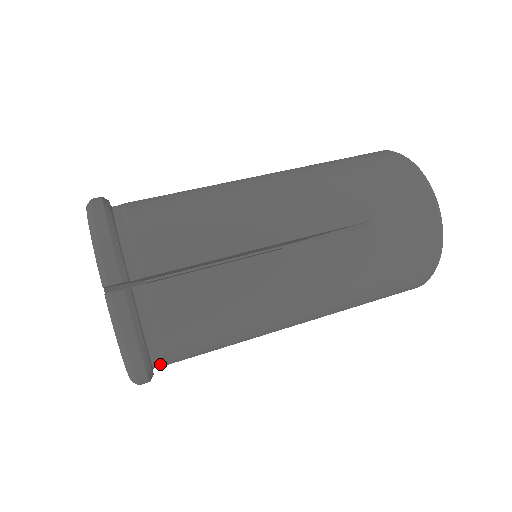
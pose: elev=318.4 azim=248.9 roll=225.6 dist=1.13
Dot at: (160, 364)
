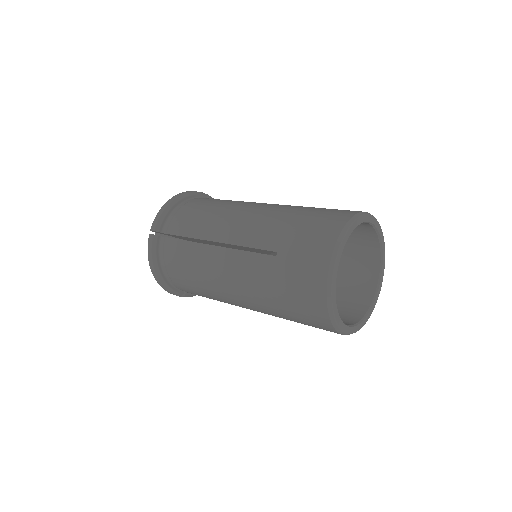
Dot at: (178, 287)
